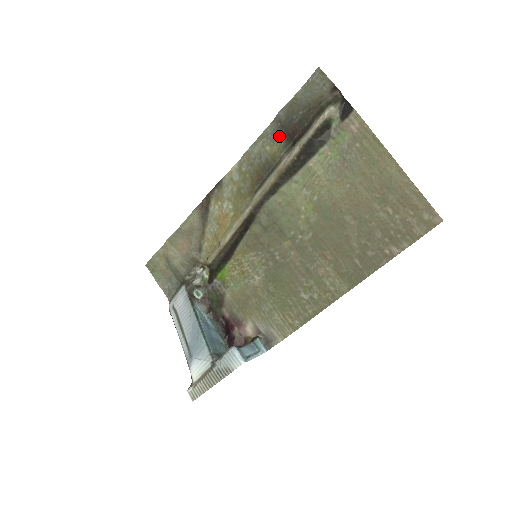
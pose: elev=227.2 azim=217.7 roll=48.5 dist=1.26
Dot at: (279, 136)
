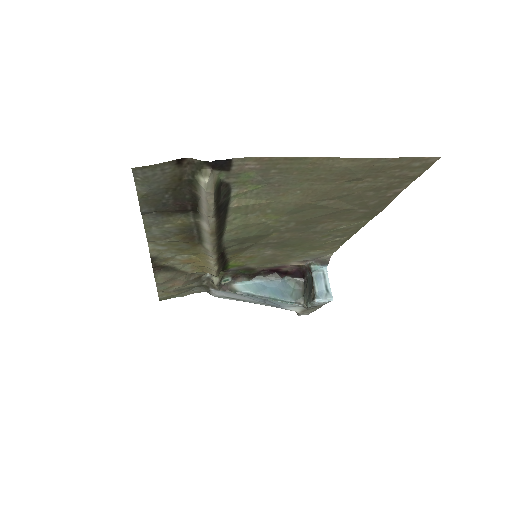
Dot at: (168, 216)
